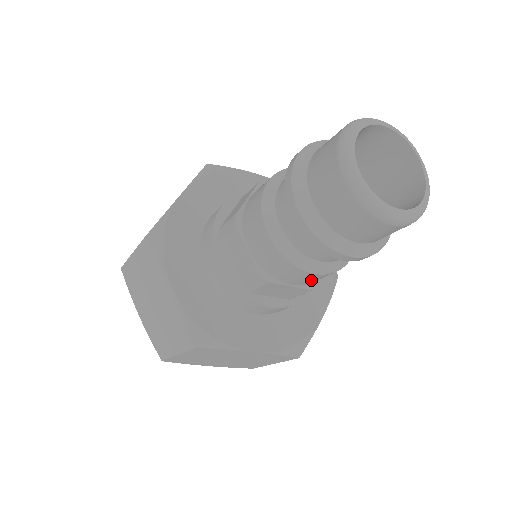
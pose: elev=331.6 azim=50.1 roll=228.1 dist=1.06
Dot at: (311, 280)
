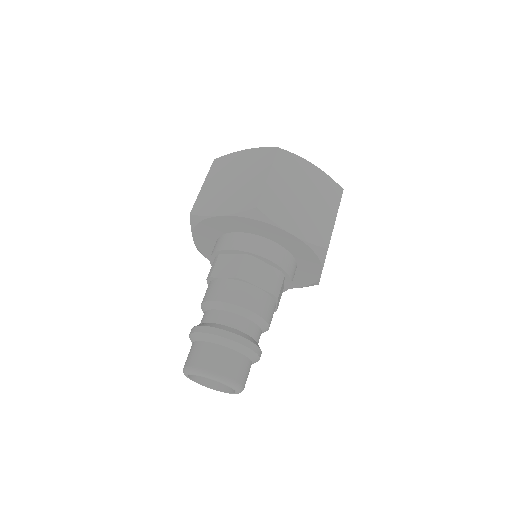
Dot at: occluded
